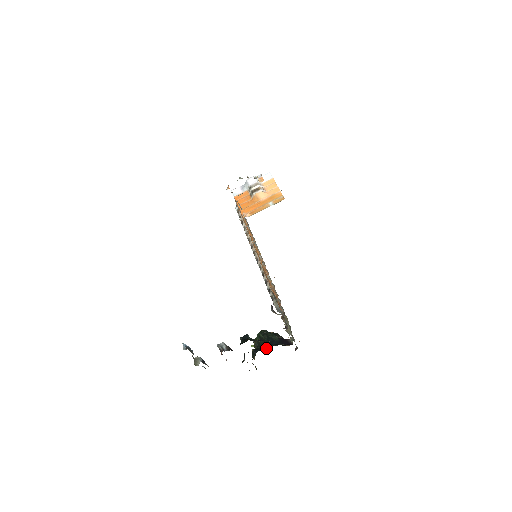
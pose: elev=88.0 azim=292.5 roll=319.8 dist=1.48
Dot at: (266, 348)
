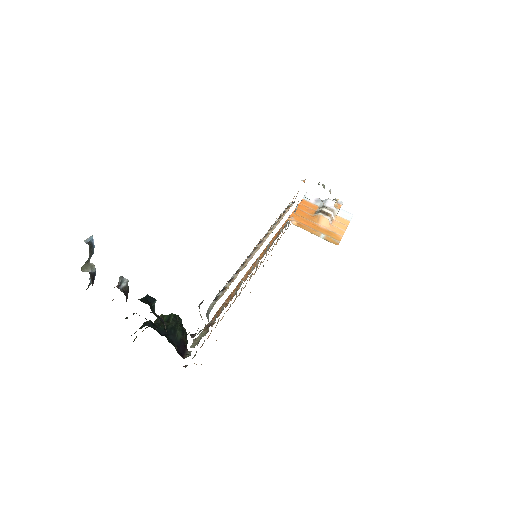
Dot at: (160, 332)
